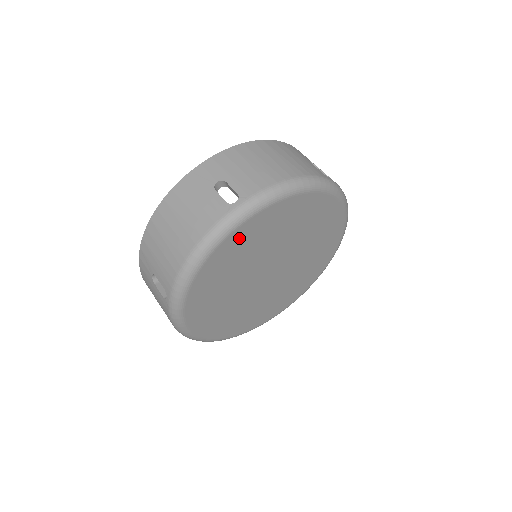
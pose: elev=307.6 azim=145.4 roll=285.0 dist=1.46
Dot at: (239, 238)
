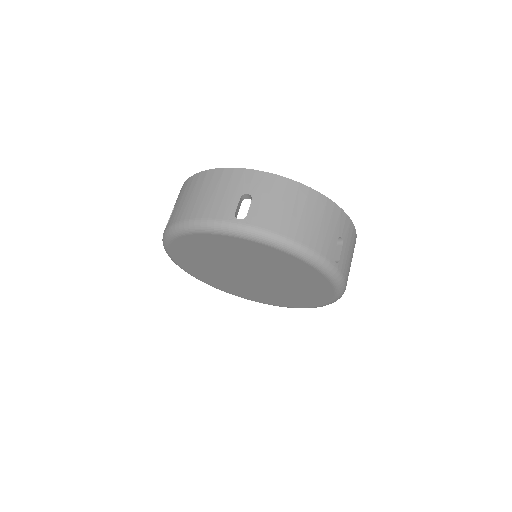
Dot at: (226, 241)
